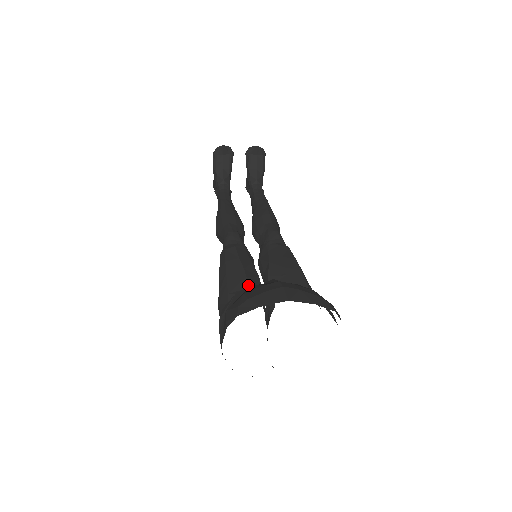
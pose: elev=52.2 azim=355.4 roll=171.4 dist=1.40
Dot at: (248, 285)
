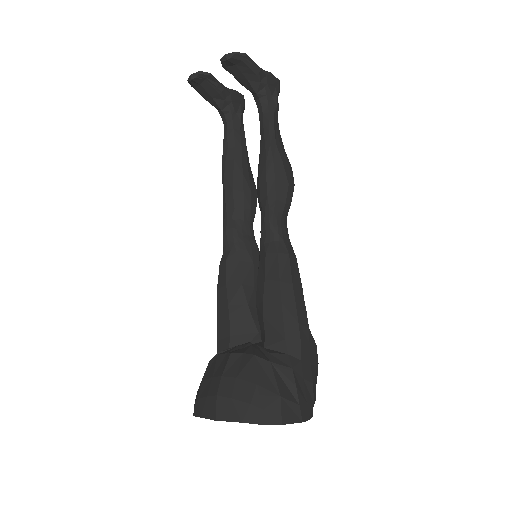
Dot at: (231, 331)
